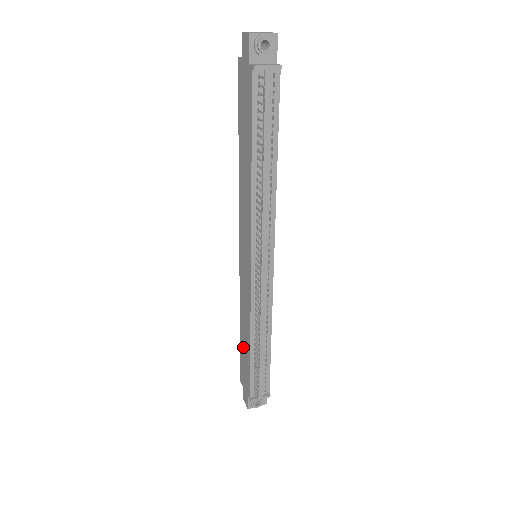
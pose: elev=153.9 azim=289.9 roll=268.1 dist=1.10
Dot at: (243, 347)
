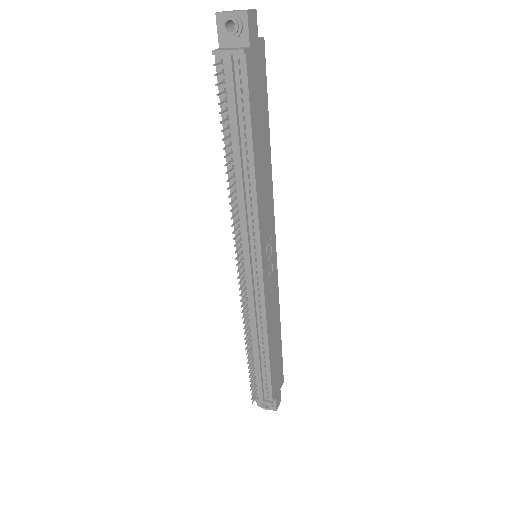
Dot at: occluded
